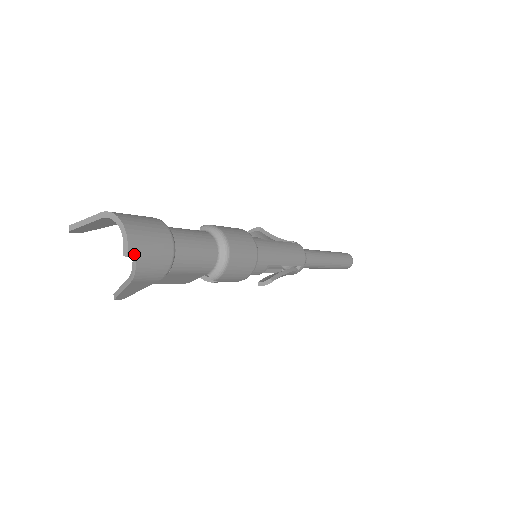
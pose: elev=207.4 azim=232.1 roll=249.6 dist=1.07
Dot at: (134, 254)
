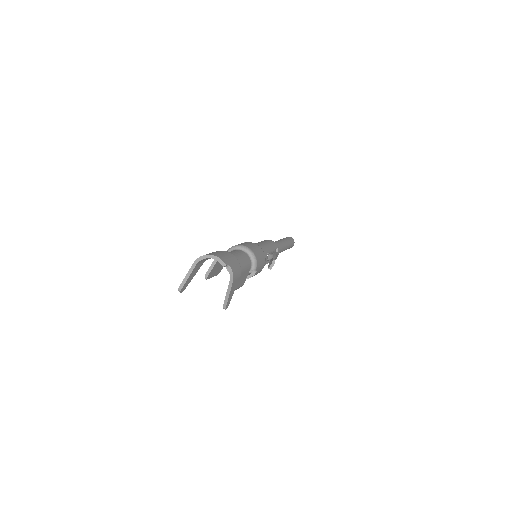
Dot at: (227, 263)
